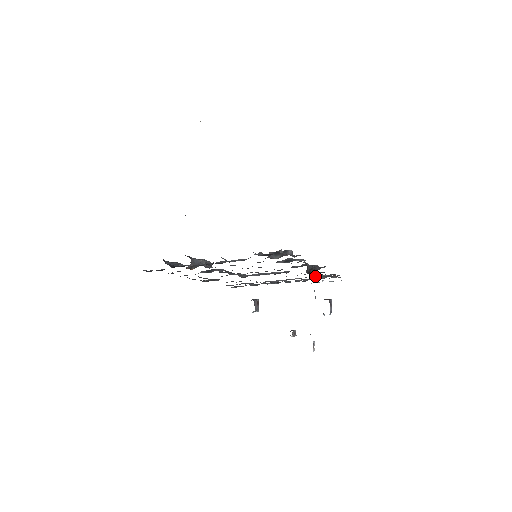
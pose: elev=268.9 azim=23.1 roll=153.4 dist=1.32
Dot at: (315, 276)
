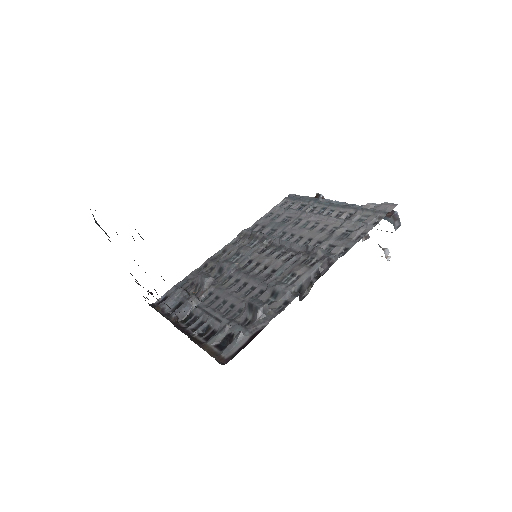
Dot at: (352, 223)
